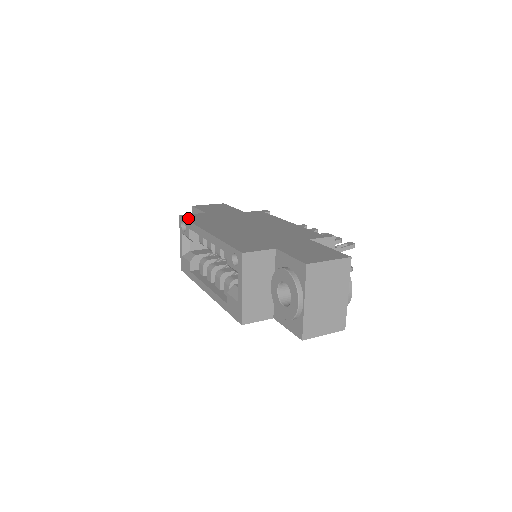
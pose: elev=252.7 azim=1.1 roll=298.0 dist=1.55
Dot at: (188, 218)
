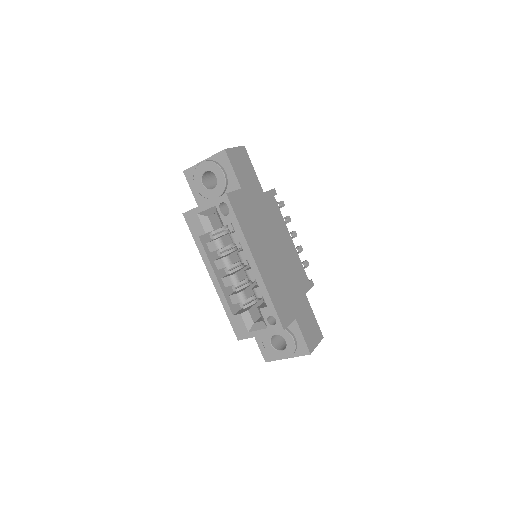
Dot at: (236, 210)
